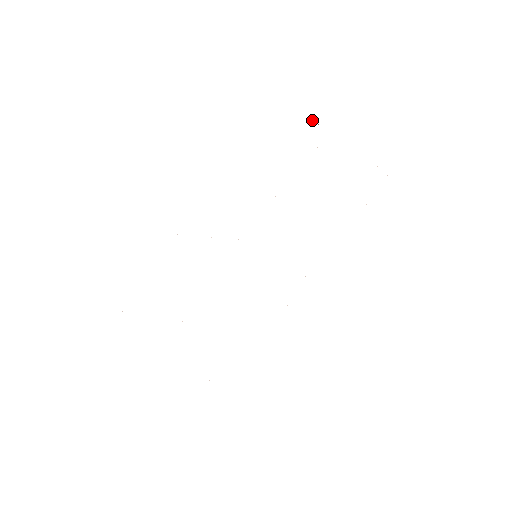
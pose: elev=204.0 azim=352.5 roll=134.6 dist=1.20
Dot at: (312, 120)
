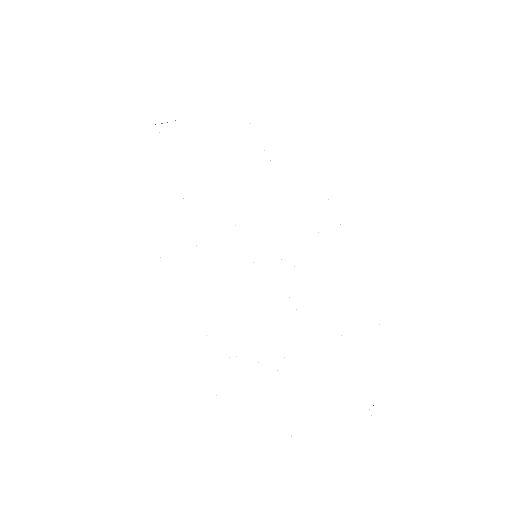
Dot at: occluded
